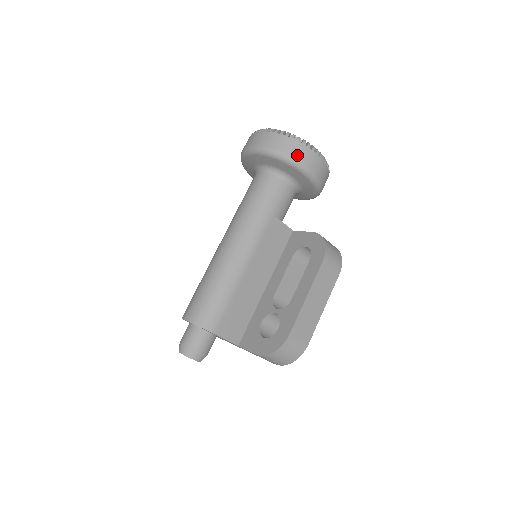
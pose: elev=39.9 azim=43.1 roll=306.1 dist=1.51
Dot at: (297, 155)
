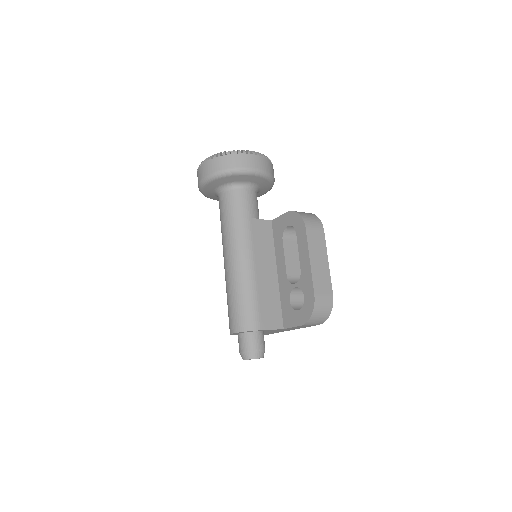
Dot at: (240, 164)
